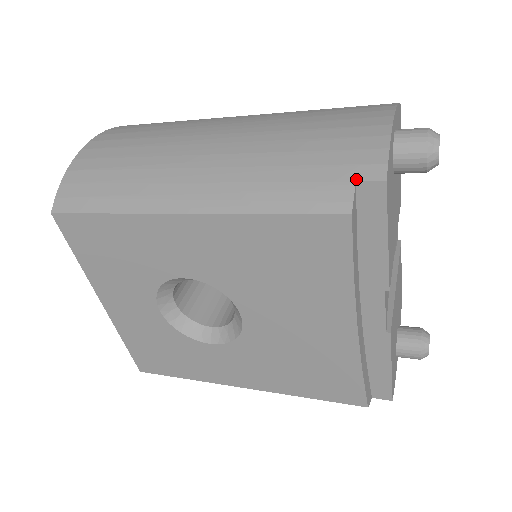
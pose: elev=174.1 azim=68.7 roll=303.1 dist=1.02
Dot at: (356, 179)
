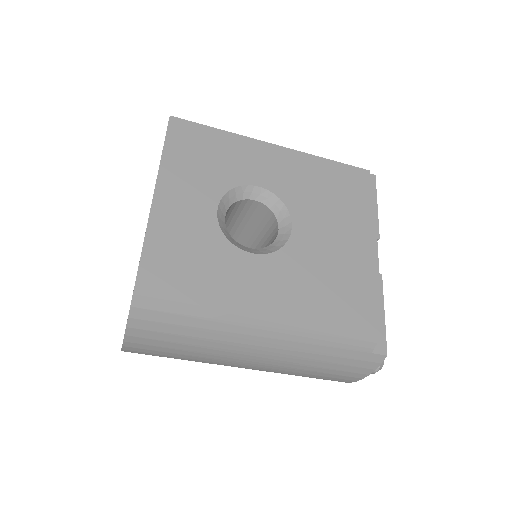
Dot at: occluded
